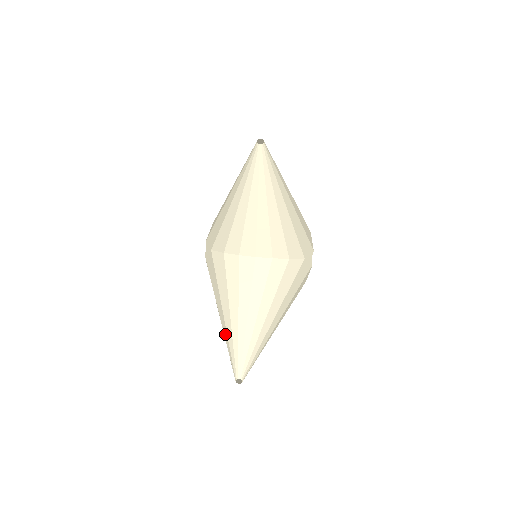
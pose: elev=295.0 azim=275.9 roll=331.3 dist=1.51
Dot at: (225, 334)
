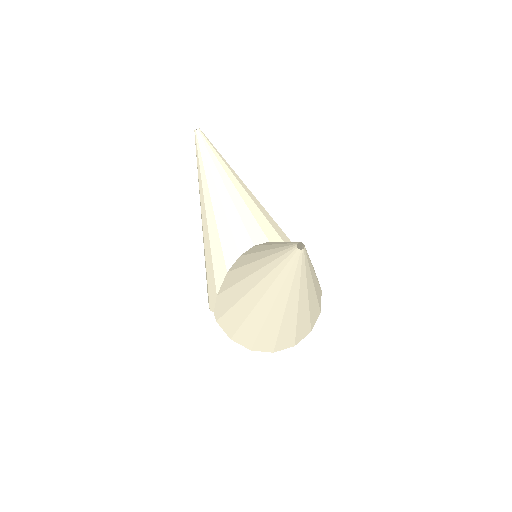
Dot at: (266, 271)
